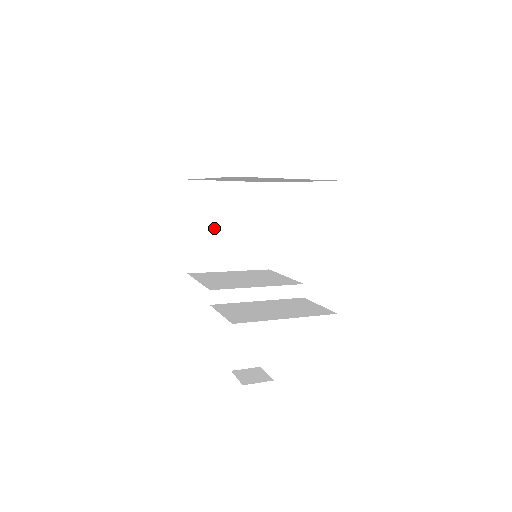
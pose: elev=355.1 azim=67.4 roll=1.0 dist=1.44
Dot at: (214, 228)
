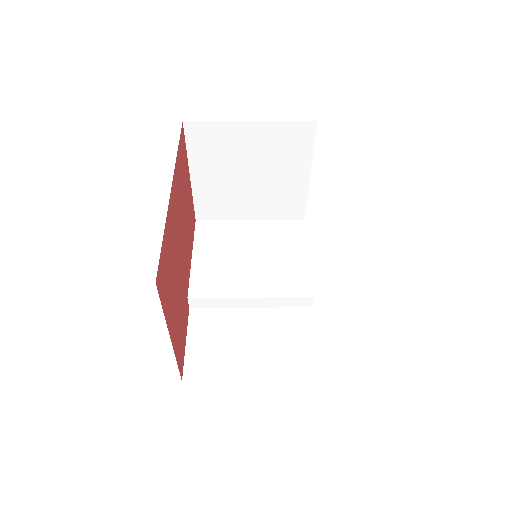
Dot at: (227, 177)
